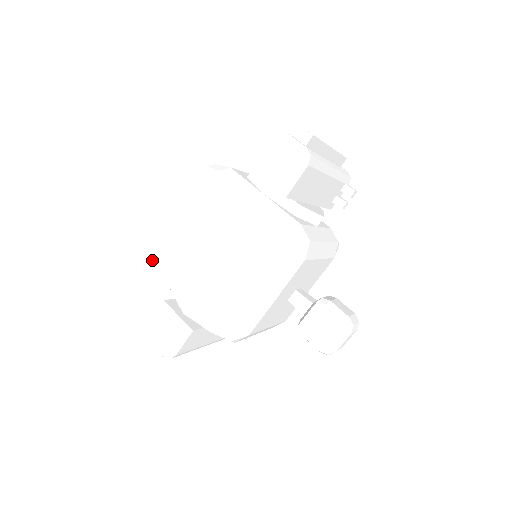
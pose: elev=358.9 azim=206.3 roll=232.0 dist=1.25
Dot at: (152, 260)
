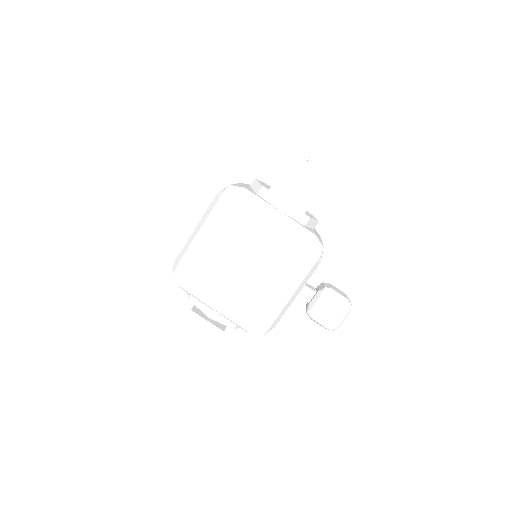
Dot at: (177, 276)
